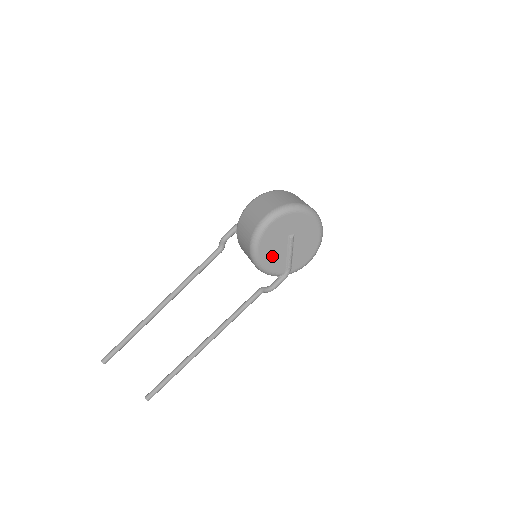
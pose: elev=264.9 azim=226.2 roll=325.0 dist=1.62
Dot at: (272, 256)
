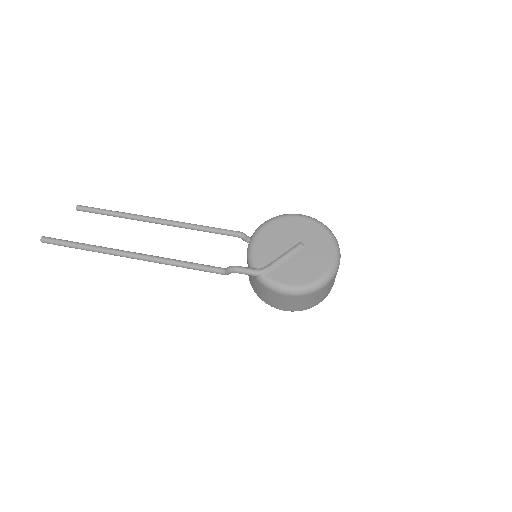
Dot at: (271, 241)
